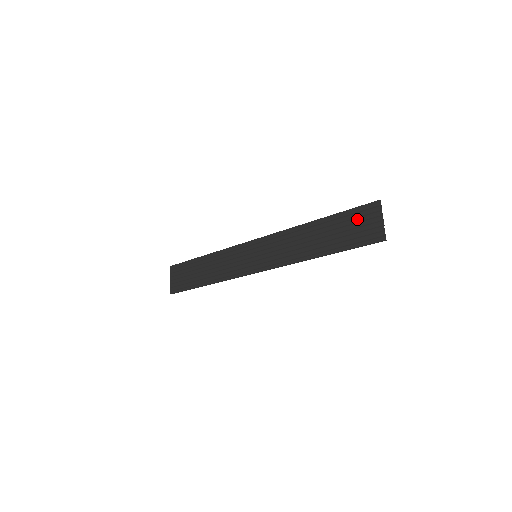
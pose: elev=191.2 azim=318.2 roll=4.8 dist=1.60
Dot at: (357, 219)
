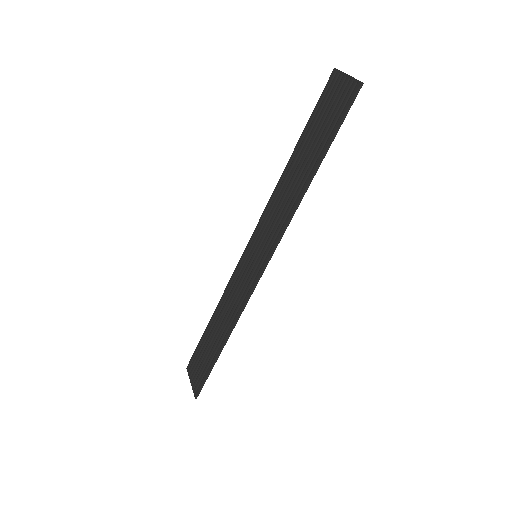
Dot at: (325, 105)
